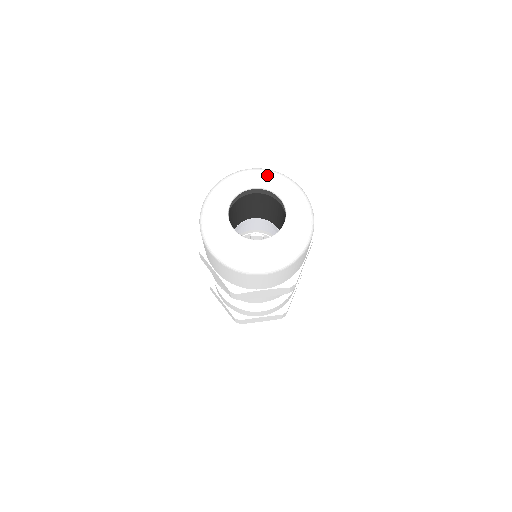
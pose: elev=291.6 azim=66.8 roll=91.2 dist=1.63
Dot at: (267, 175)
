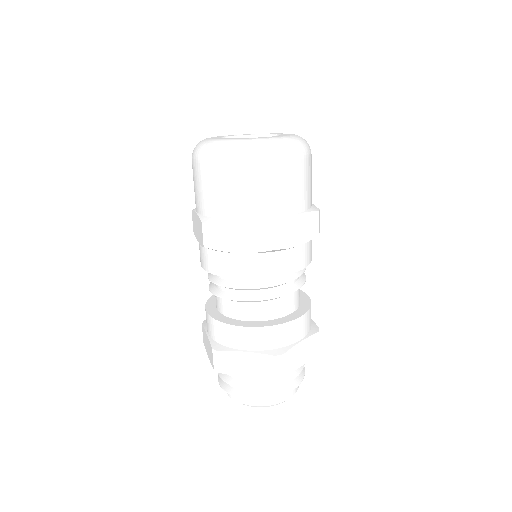
Dot at: occluded
